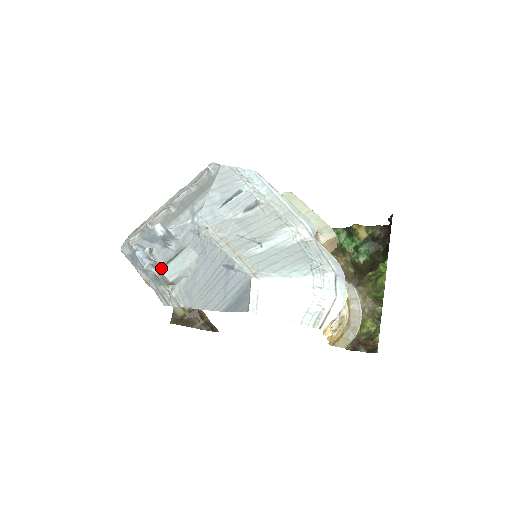
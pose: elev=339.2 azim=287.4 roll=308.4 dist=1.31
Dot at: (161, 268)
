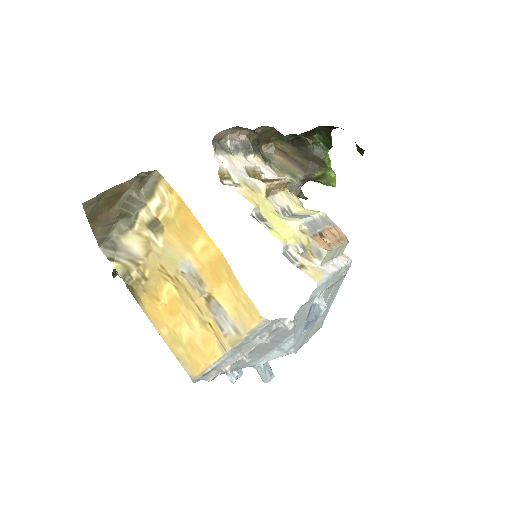
Dot at: occluded
